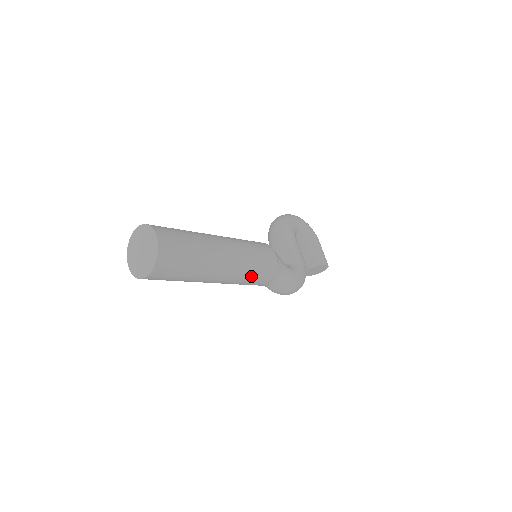
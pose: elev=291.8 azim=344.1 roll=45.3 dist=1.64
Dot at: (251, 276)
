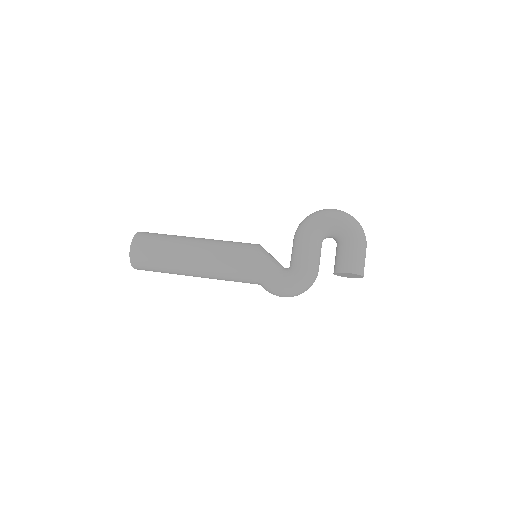
Dot at: (226, 277)
